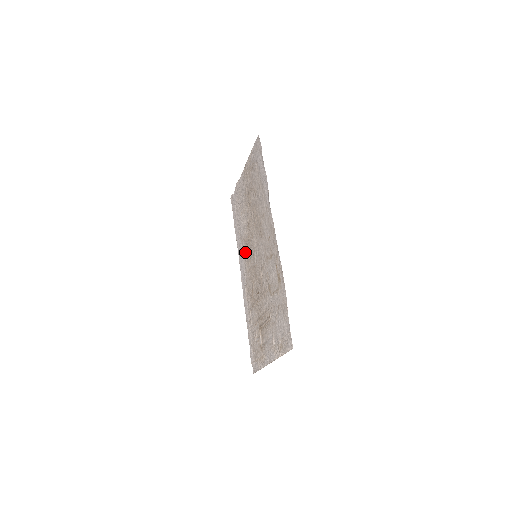
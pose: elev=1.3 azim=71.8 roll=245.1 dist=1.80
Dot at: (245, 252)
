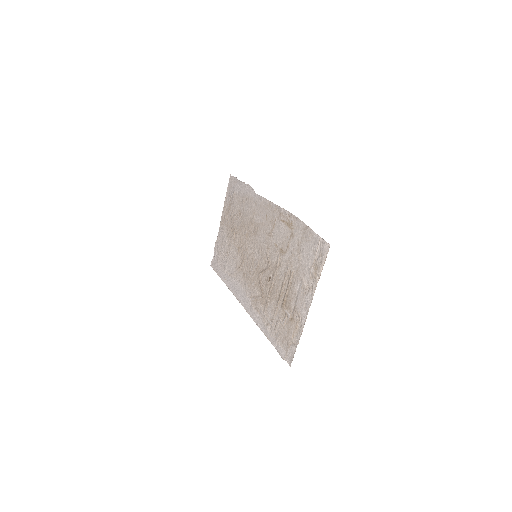
Dot at: (241, 276)
